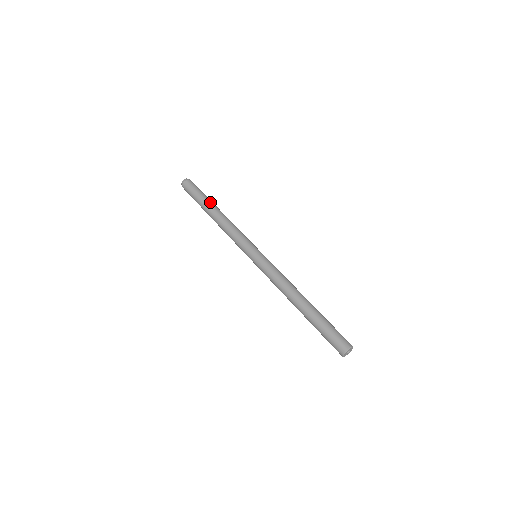
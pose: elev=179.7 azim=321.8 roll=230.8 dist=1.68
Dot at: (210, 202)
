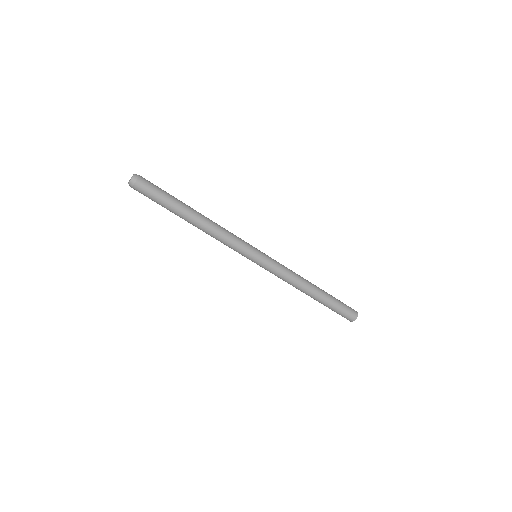
Dot at: (184, 204)
